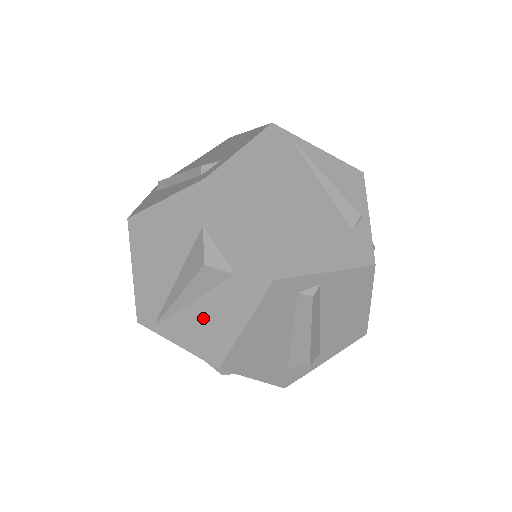
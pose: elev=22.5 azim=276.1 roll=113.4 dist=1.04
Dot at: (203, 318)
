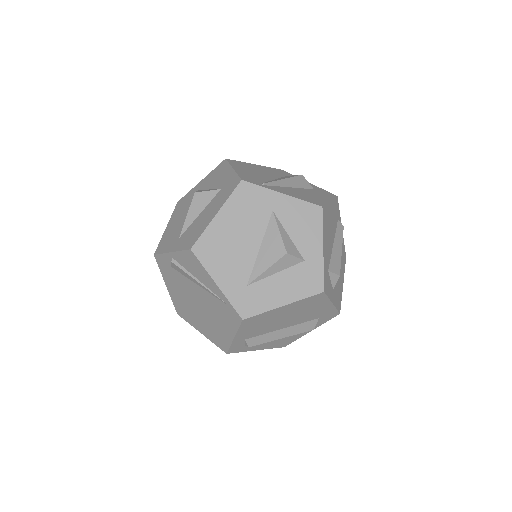
Dot at: (300, 192)
